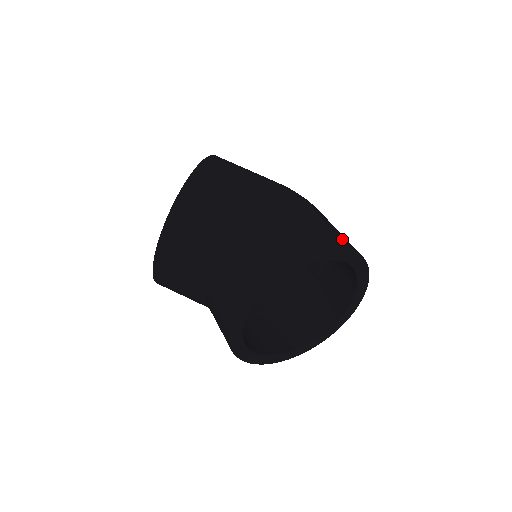
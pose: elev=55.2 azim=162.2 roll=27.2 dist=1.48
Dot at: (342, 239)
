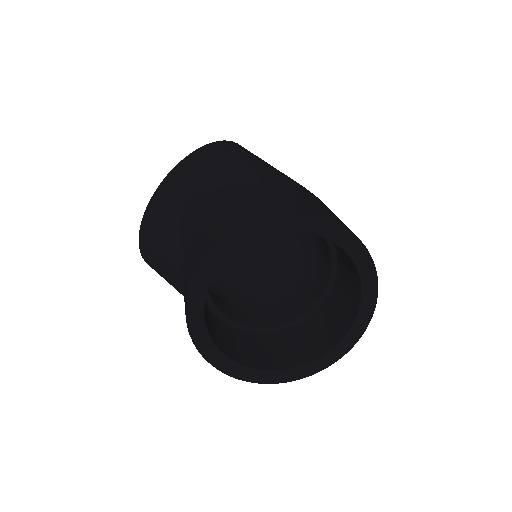
Dot at: occluded
